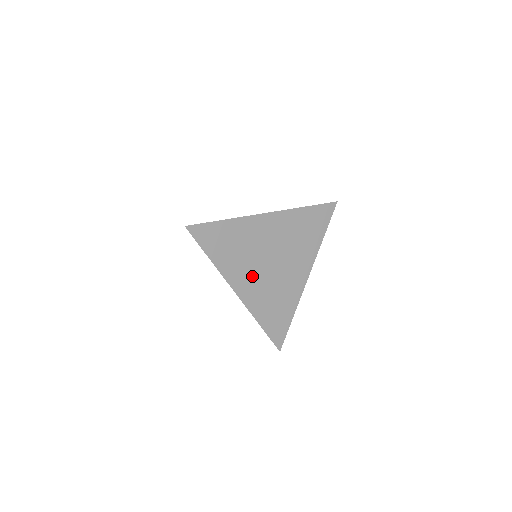
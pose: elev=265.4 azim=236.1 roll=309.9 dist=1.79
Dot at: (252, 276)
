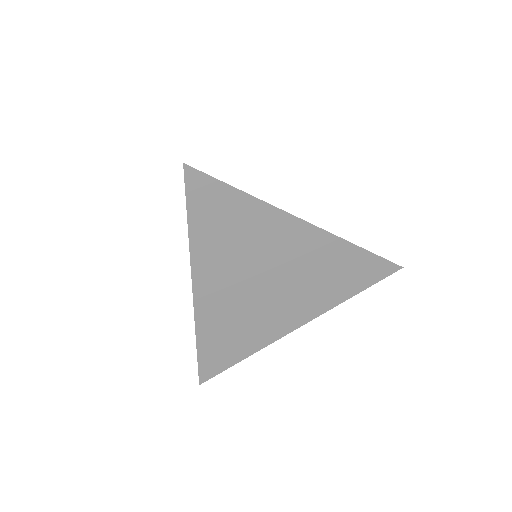
Dot at: occluded
